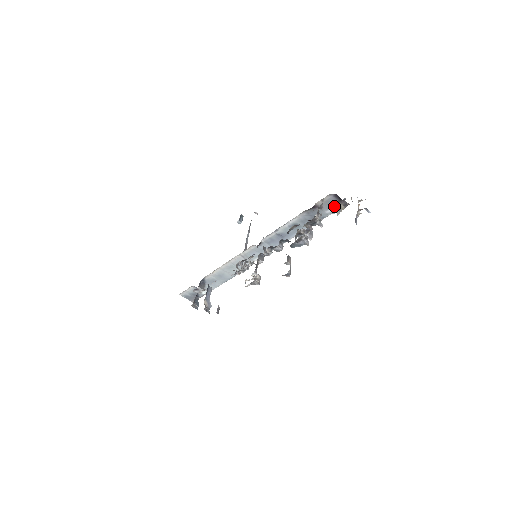
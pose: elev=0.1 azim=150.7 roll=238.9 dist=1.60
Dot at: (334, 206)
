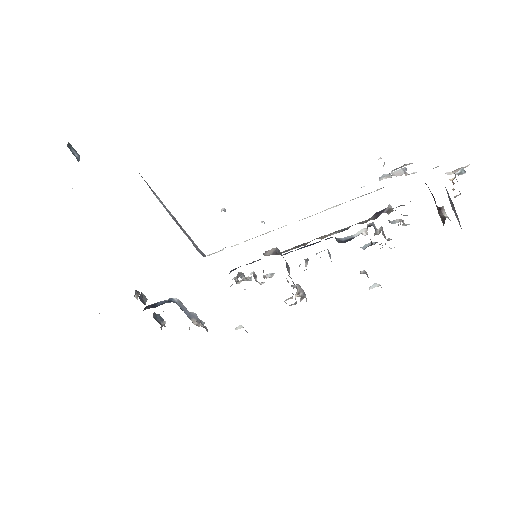
Dot at: occluded
